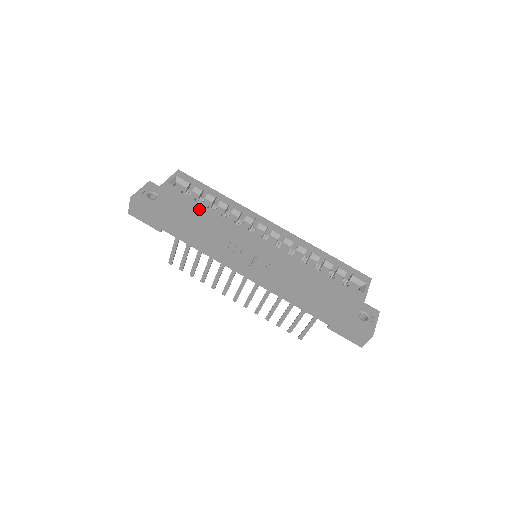
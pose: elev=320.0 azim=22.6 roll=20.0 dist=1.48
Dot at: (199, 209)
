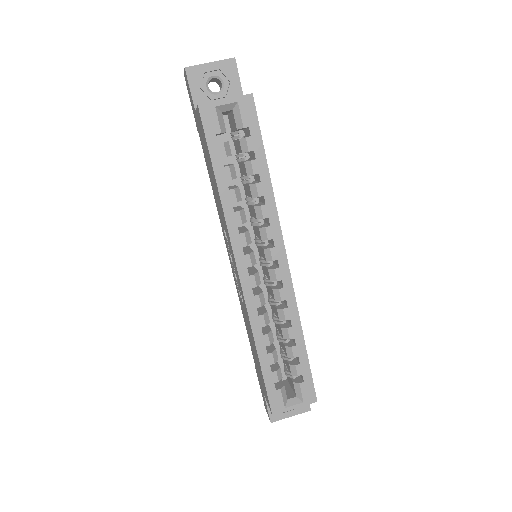
Dot at: (215, 176)
